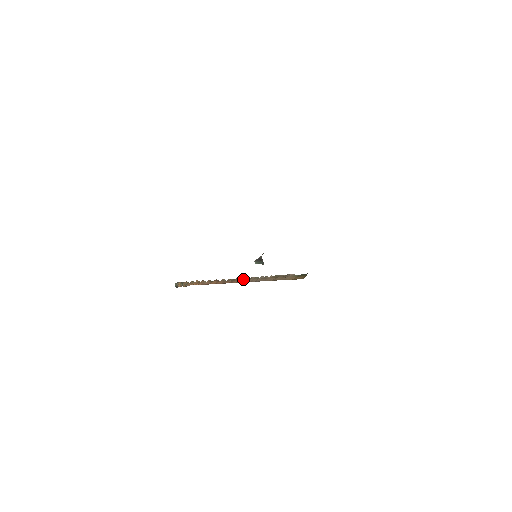
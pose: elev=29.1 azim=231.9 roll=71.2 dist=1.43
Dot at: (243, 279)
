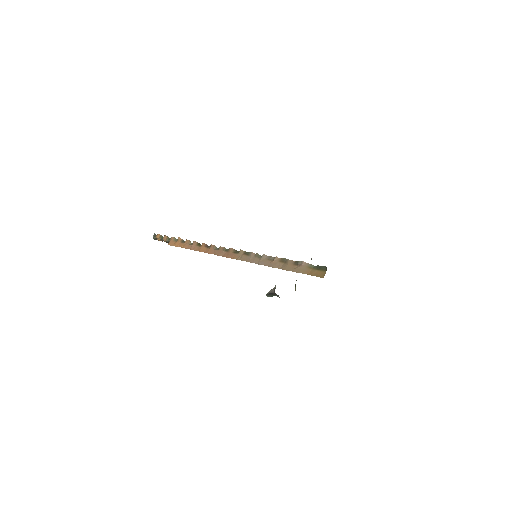
Dot at: (240, 254)
